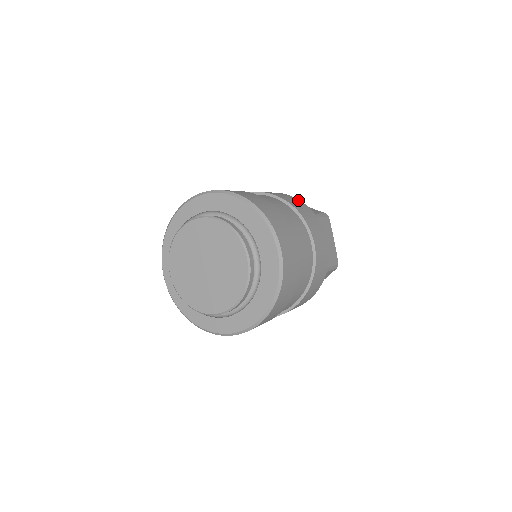
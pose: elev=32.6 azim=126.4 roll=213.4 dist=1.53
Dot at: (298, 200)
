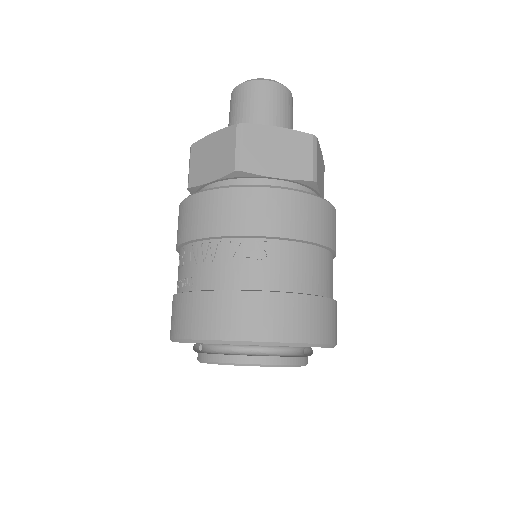
Dot at: (301, 198)
